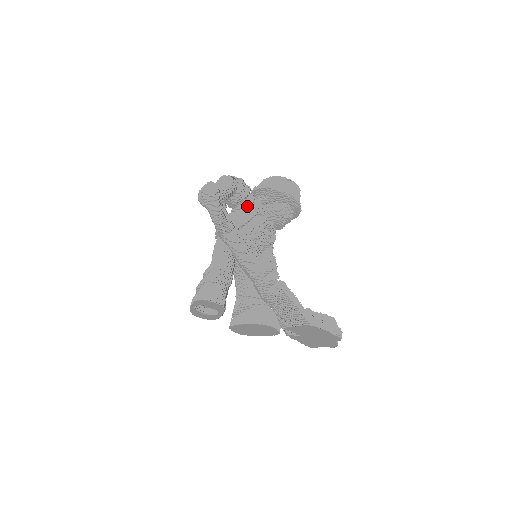
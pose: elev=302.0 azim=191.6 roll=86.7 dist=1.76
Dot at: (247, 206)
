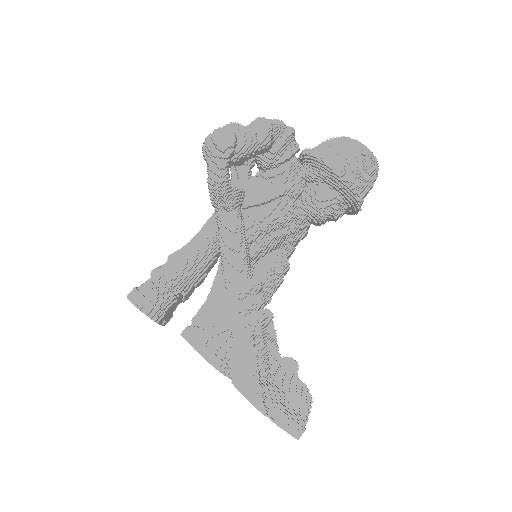
Dot at: (277, 177)
